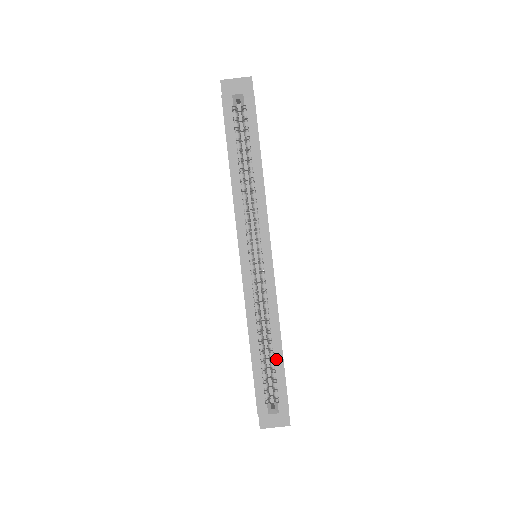
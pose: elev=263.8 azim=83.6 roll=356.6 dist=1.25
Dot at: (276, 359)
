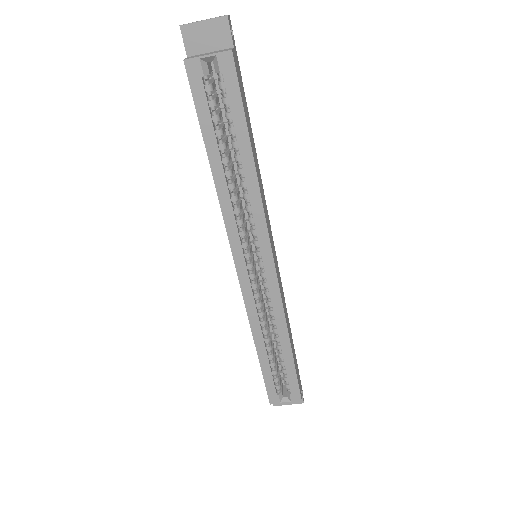
Dot at: (286, 360)
